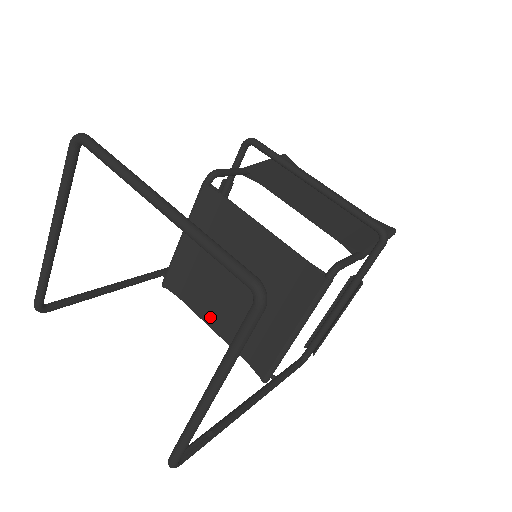
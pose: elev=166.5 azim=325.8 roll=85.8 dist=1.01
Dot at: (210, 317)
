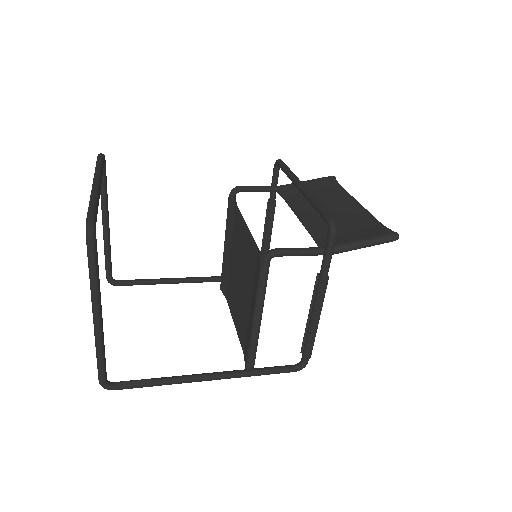
Dot at: (234, 313)
